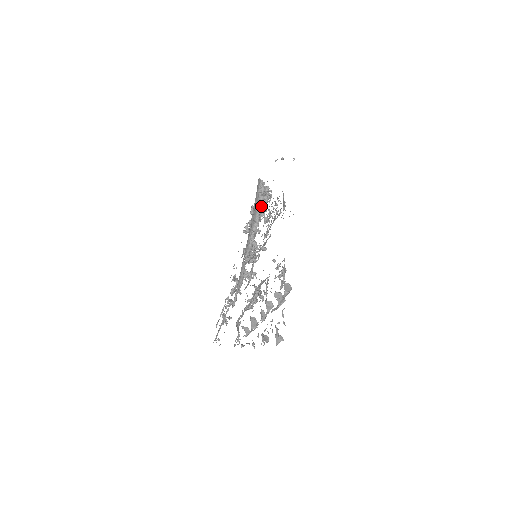
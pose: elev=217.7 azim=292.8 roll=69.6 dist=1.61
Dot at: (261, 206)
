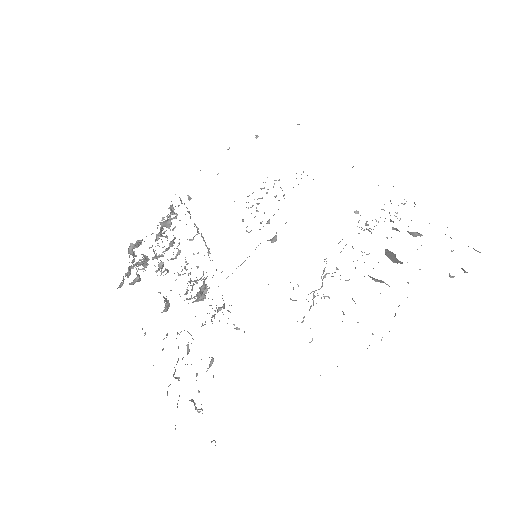
Dot at: occluded
